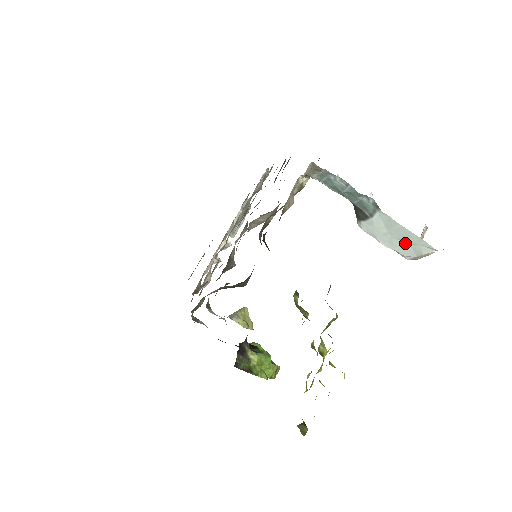
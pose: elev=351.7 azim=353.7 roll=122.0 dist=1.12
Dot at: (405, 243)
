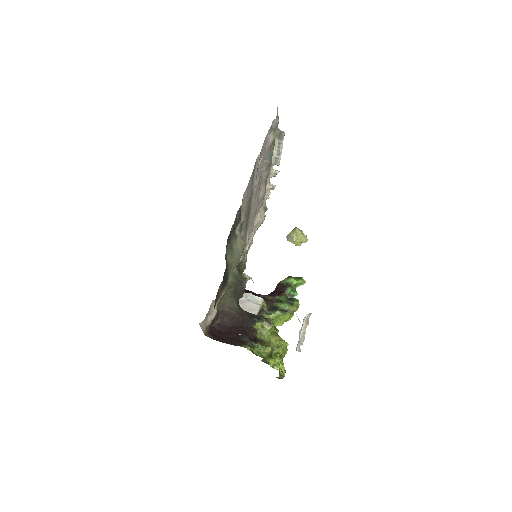
Dot at: occluded
